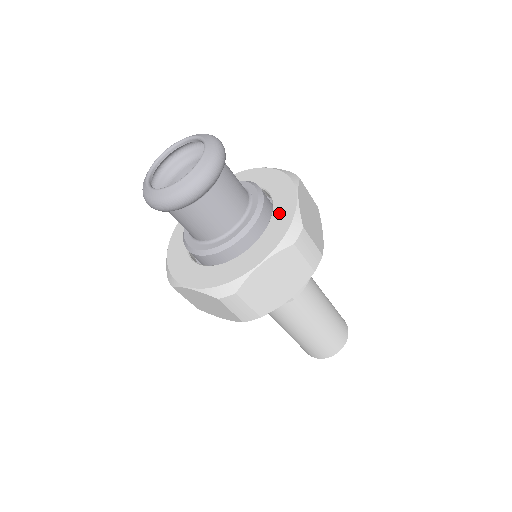
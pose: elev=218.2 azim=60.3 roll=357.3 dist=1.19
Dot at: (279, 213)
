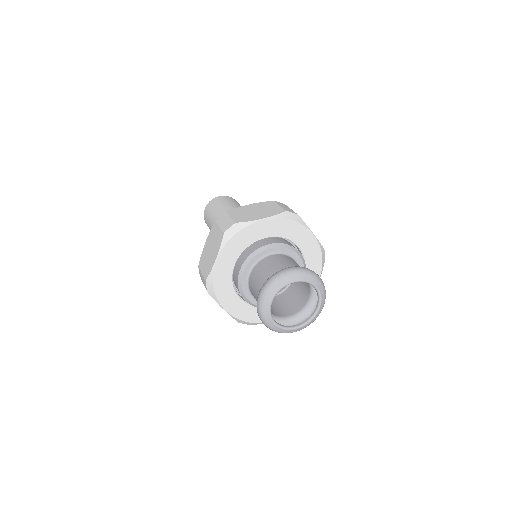
Dot at: occluded
